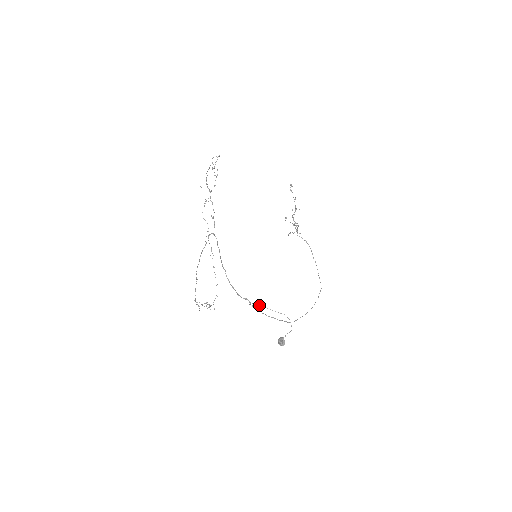
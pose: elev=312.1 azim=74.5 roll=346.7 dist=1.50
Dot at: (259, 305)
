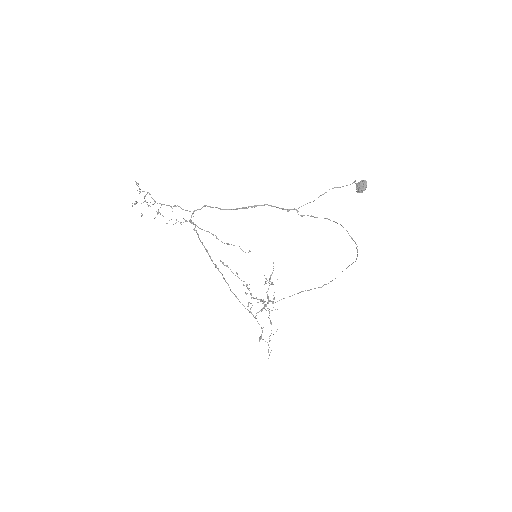
Dot at: occluded
